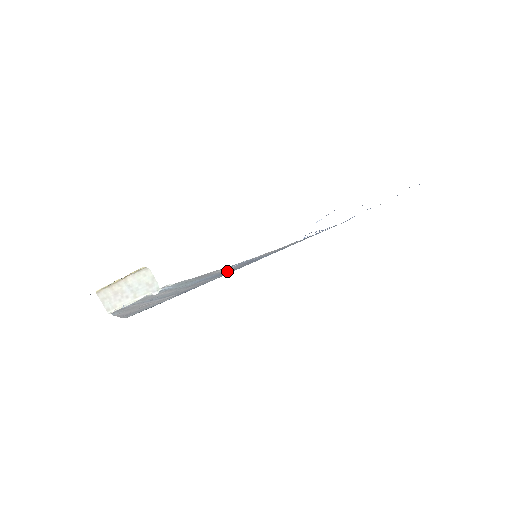
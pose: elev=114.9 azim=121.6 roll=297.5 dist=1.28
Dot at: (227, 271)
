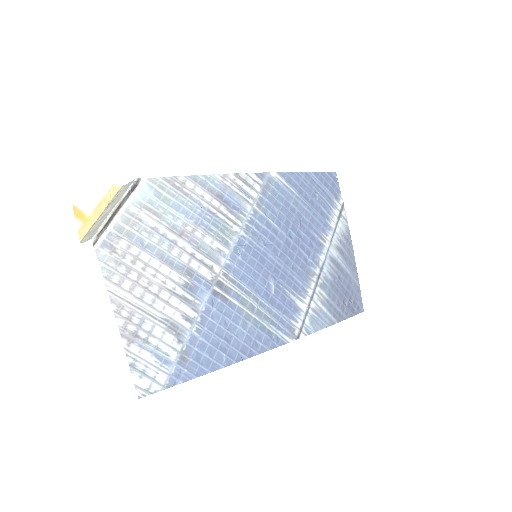
Dot at: (211, 215)
